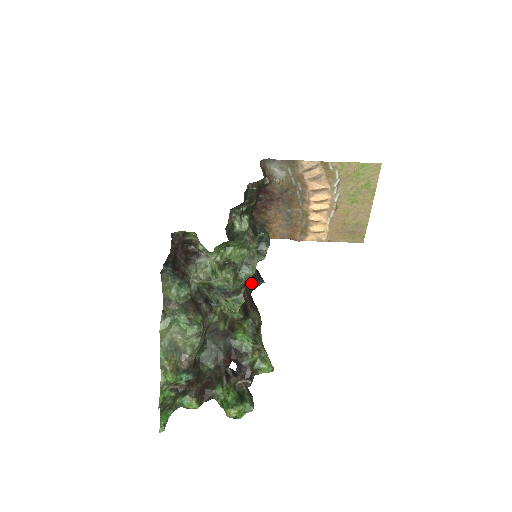
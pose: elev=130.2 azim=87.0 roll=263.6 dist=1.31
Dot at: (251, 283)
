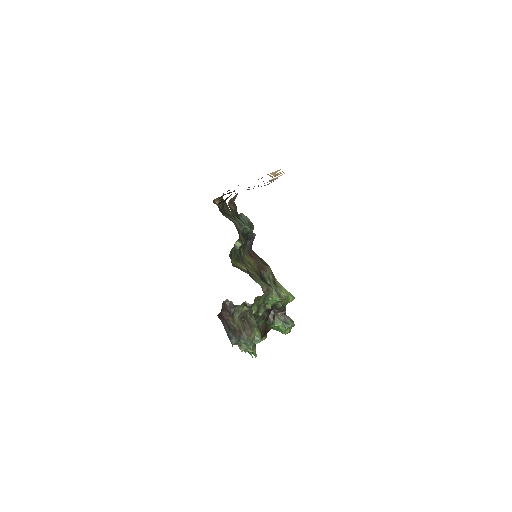
Dot at: (248, 243)
